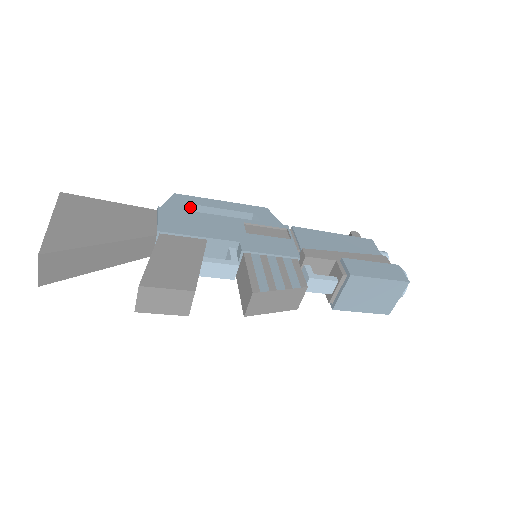
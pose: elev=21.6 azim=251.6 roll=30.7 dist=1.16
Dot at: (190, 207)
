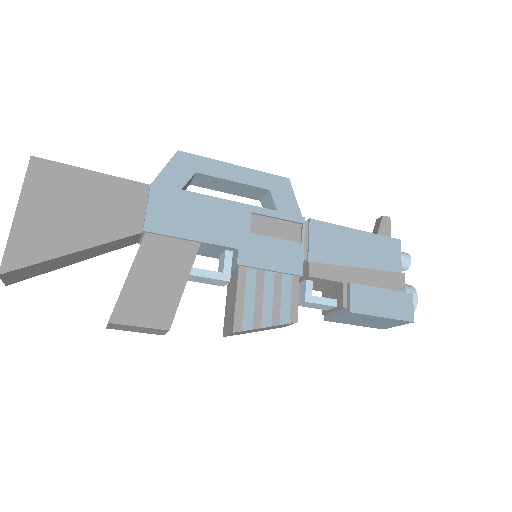
Dot at: (193, 175)
